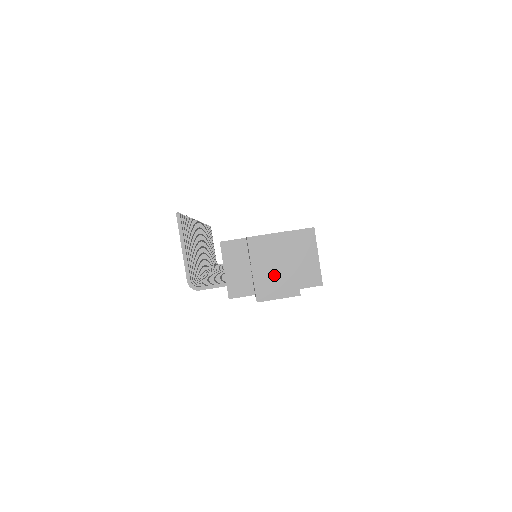
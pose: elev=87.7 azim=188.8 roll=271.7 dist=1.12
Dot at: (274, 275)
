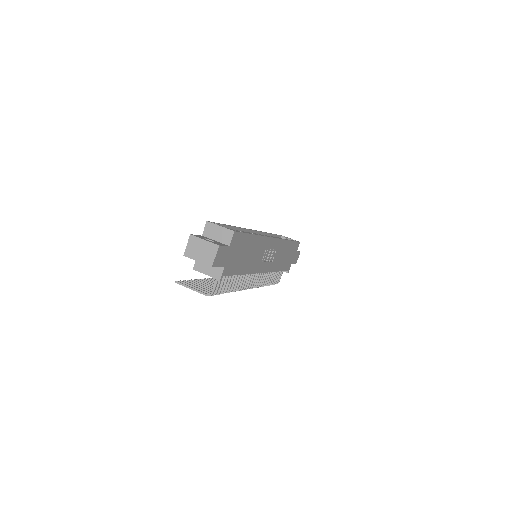
Dot at: (204, 253)
